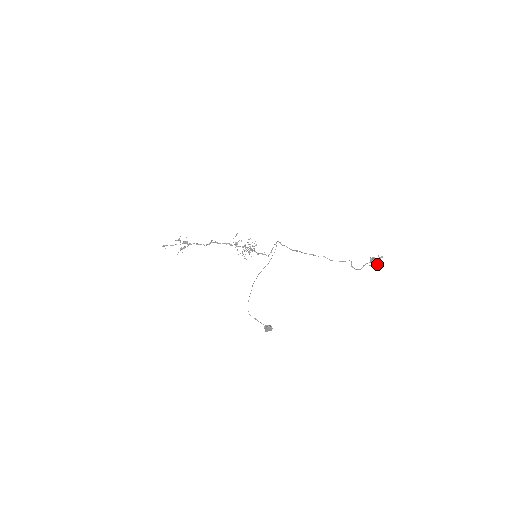
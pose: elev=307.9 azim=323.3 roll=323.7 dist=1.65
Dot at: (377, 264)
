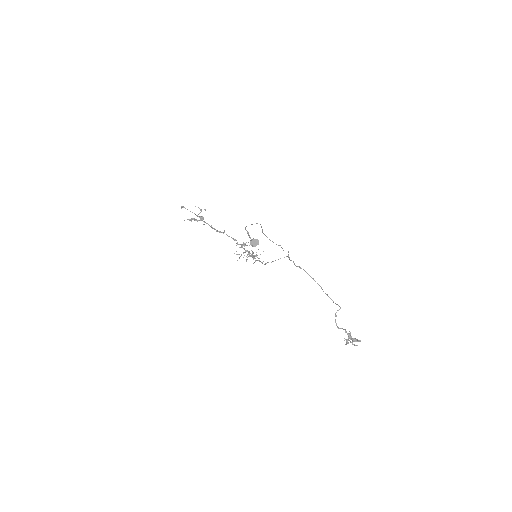
Dot at: (352, 342)
